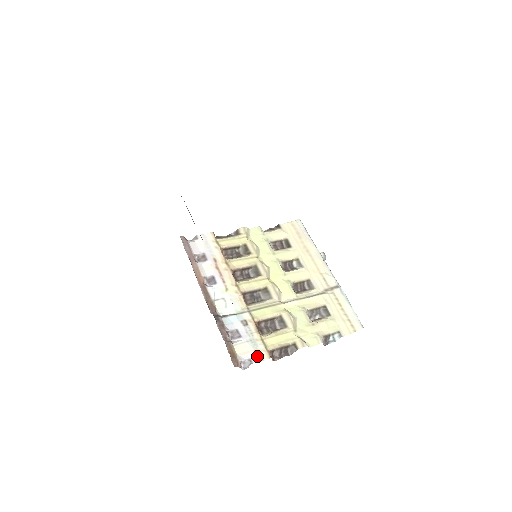
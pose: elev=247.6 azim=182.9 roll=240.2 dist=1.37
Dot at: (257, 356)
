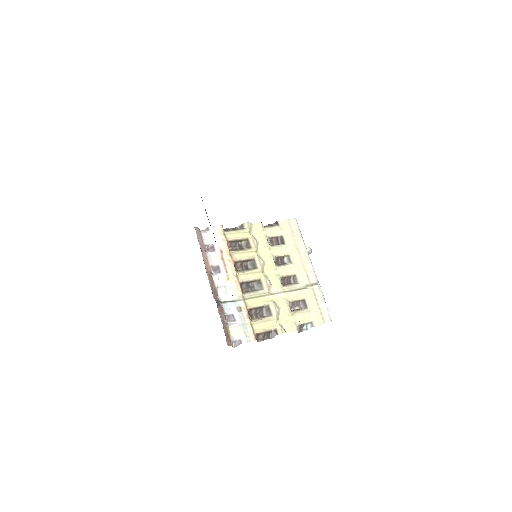
Dot at: (246, 338)
